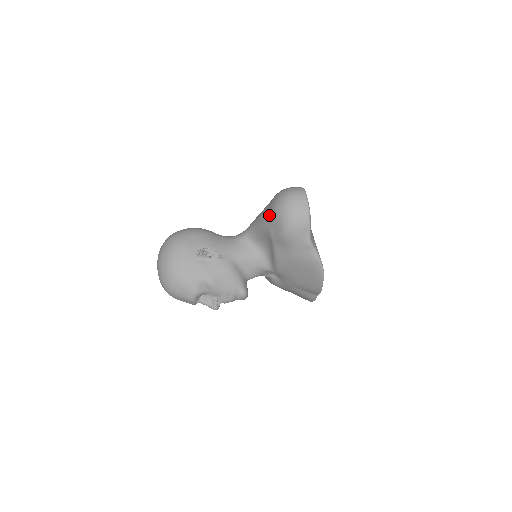
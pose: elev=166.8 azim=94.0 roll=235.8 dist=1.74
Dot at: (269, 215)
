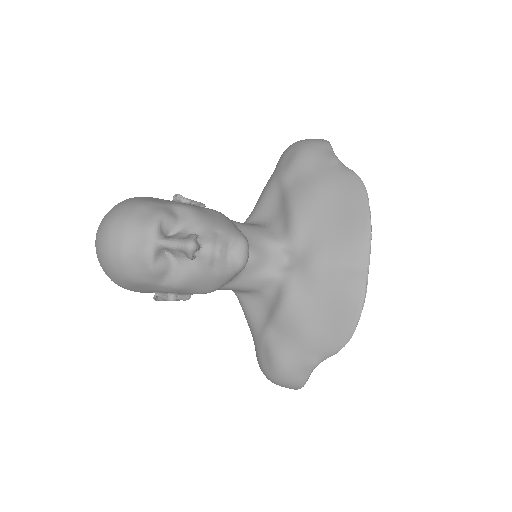
Dot at: (276, 166)
